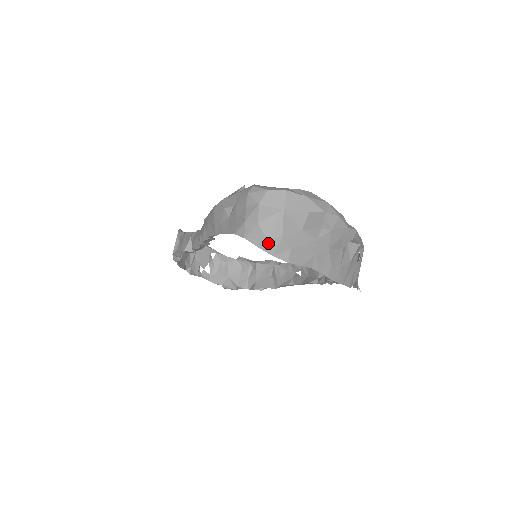
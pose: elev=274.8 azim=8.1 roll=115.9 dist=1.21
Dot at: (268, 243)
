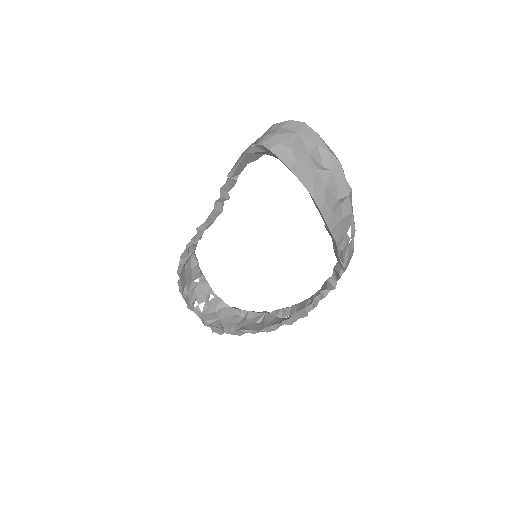
Dot at: (279, 148)
